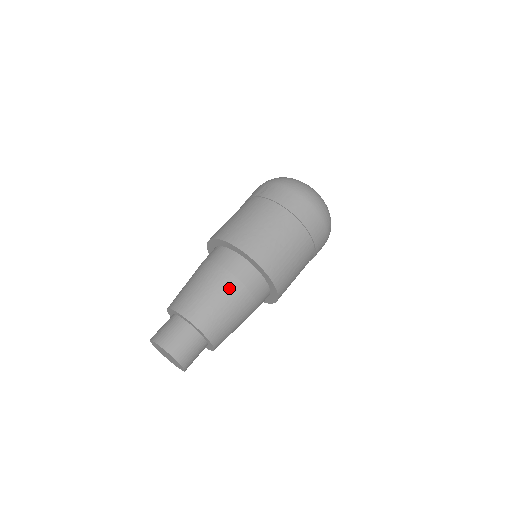
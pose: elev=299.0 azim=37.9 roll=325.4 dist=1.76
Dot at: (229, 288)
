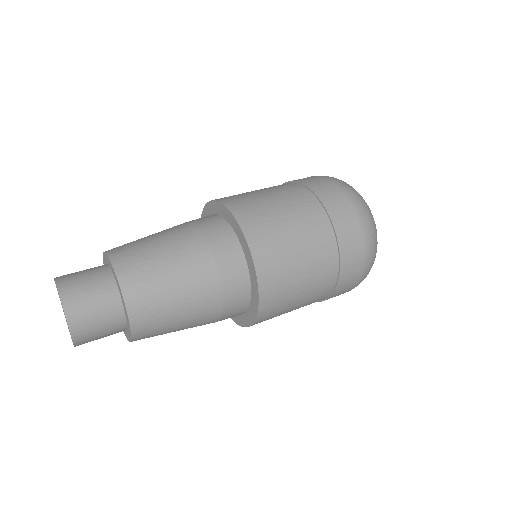
Dot at: (191, 252)
